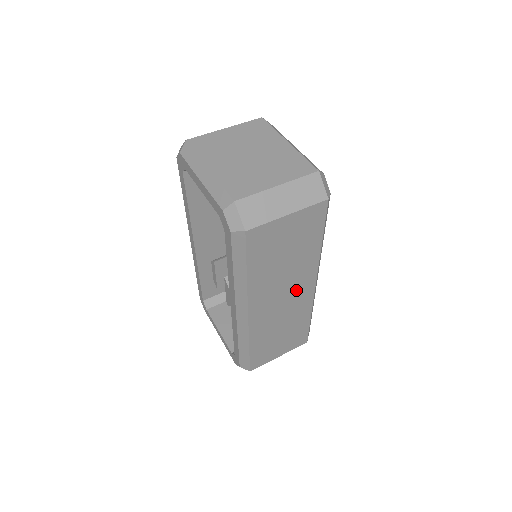
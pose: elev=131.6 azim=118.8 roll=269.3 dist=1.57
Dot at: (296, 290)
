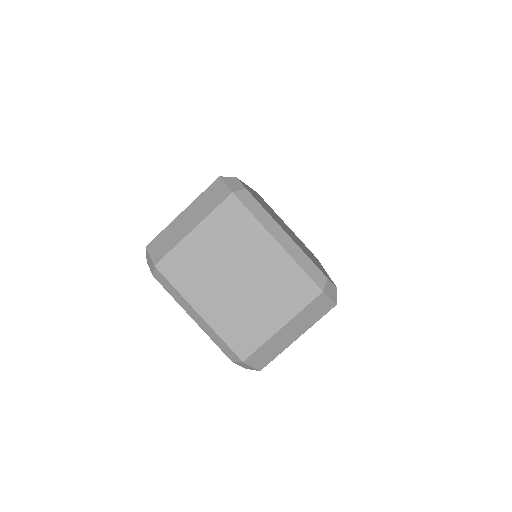
Dot at: occluded
